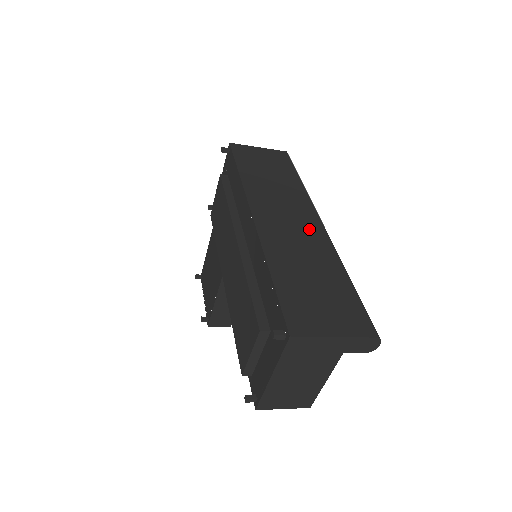
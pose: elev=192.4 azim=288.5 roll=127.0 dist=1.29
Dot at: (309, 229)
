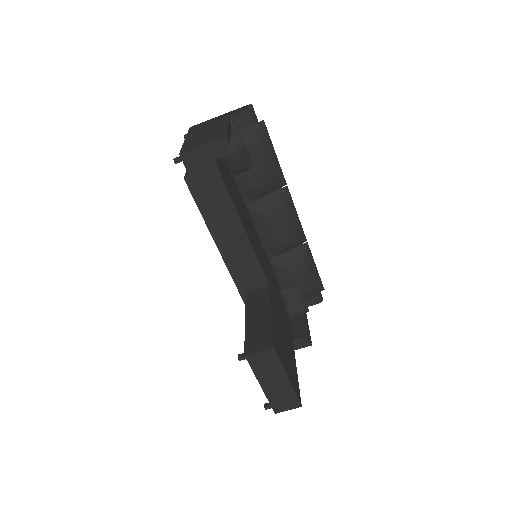
Dot at: occluded
